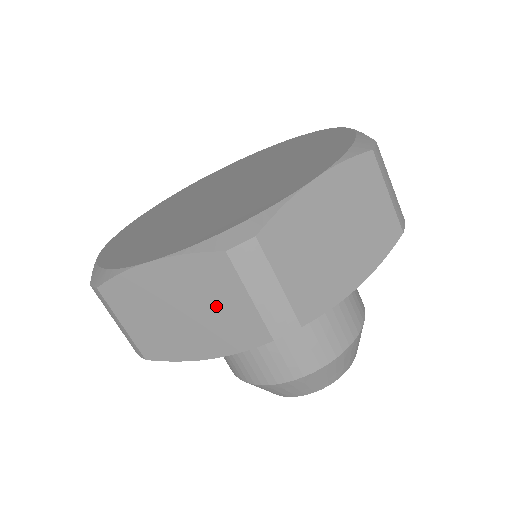
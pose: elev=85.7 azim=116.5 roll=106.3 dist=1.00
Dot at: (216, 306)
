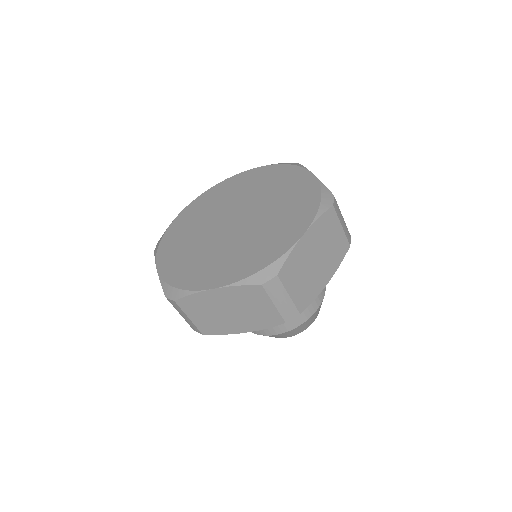
Dot at: (253, 308)
